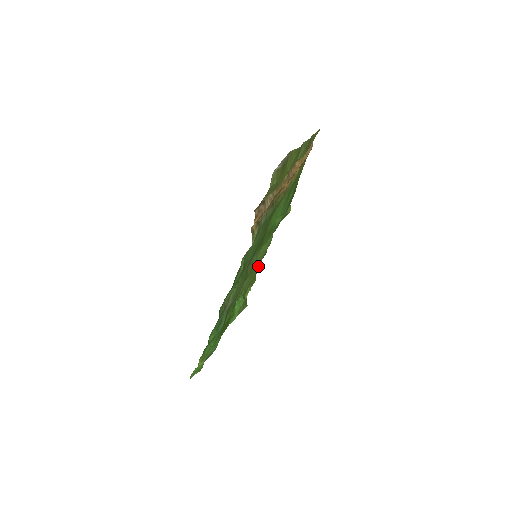
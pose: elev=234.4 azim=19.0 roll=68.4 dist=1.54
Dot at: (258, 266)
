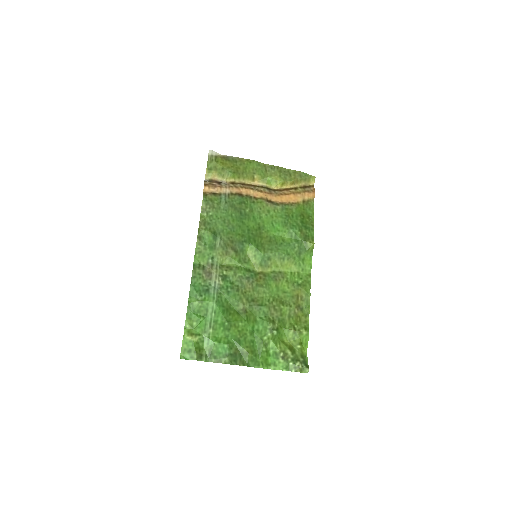
Dot at: (294, 300)
